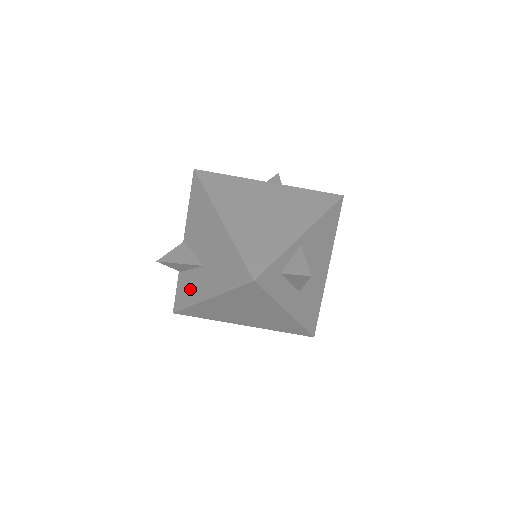
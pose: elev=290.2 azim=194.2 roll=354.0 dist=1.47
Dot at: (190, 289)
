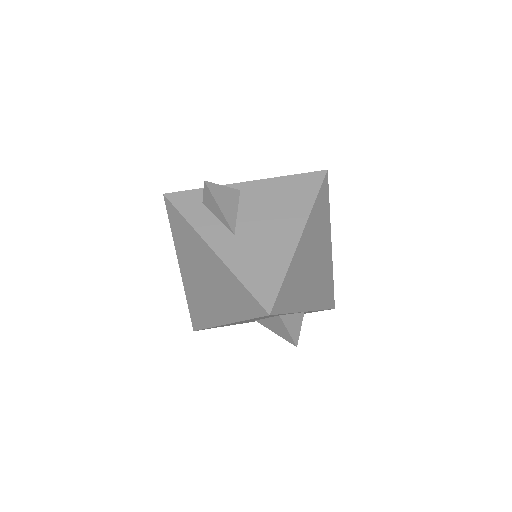
Dot at: occluded
